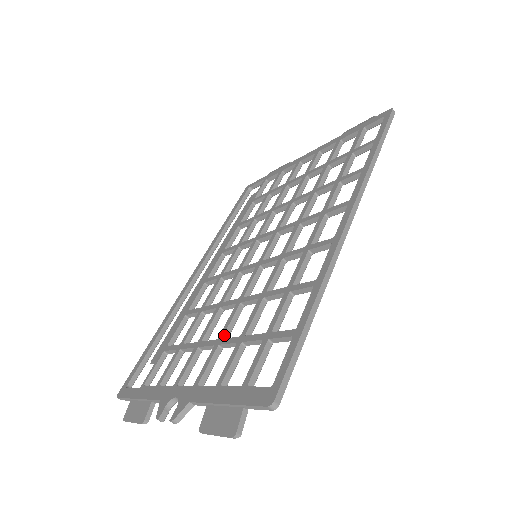
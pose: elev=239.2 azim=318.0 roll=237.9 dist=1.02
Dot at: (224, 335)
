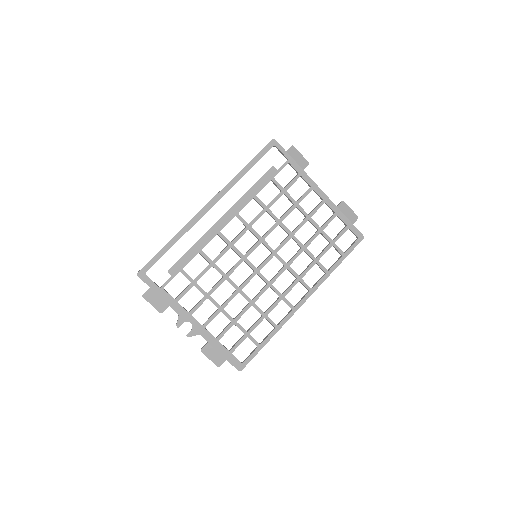
Dot at: occluded
